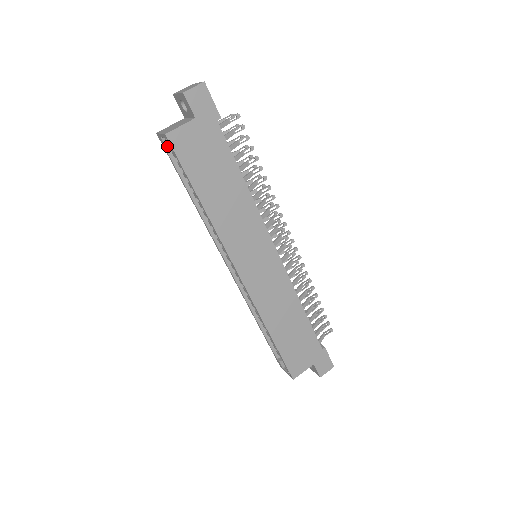
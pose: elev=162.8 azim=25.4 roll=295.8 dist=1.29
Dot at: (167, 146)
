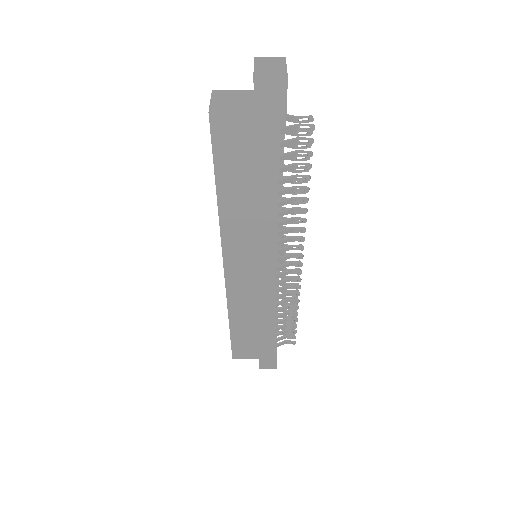
Dot at: occluded
